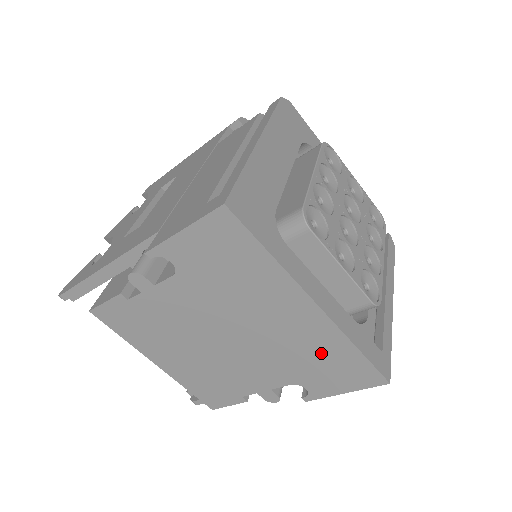
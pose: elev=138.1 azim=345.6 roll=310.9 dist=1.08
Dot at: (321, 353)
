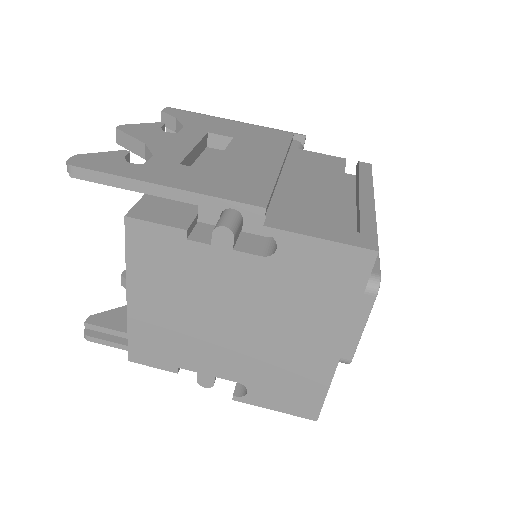
Dot at: (298, 377)
